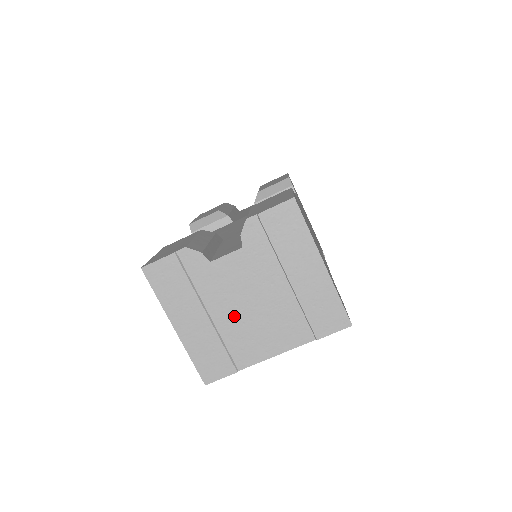
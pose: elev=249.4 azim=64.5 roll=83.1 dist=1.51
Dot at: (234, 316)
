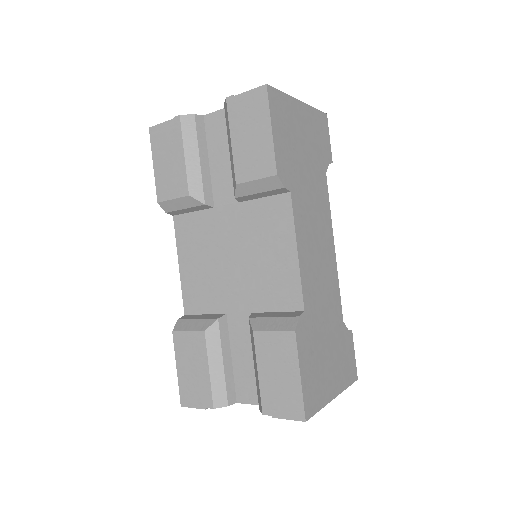
Dot at: occluded
